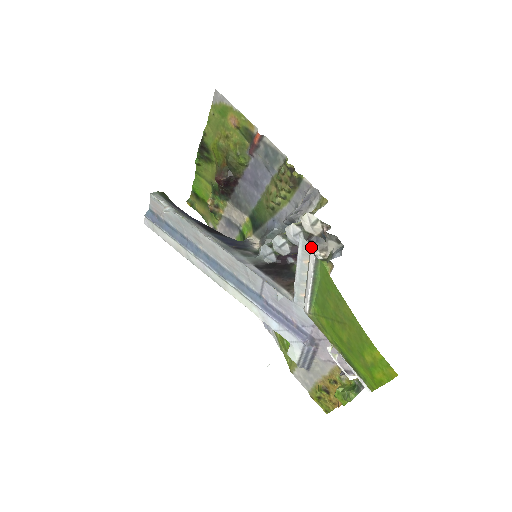
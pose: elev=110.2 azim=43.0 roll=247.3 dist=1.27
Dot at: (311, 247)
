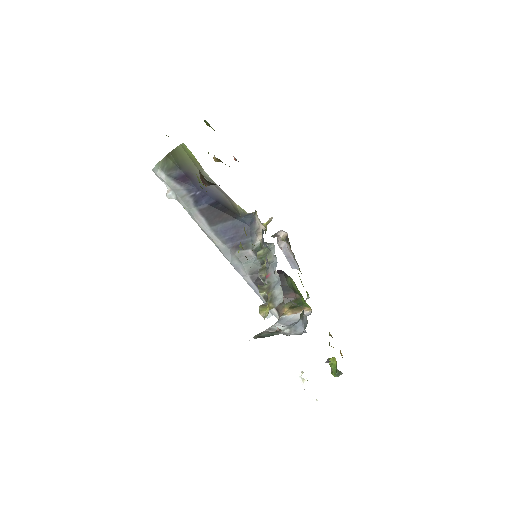
Dot at: occluded
